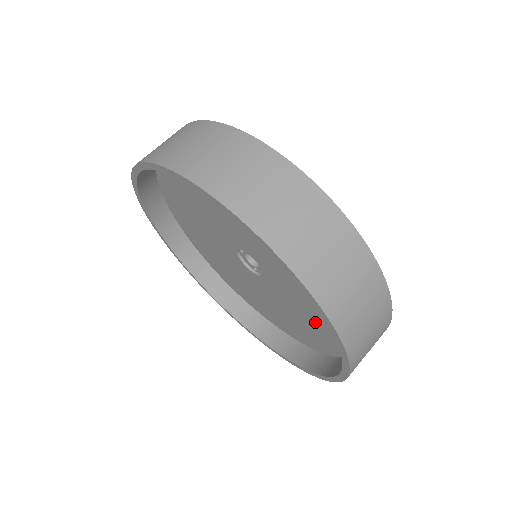
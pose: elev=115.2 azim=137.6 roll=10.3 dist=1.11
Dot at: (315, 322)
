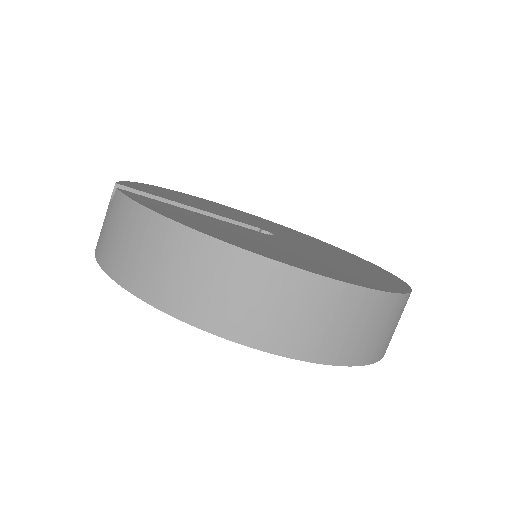
Dot at: occluded
